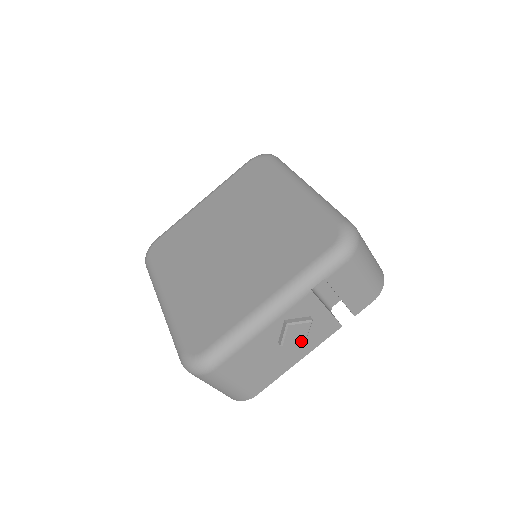
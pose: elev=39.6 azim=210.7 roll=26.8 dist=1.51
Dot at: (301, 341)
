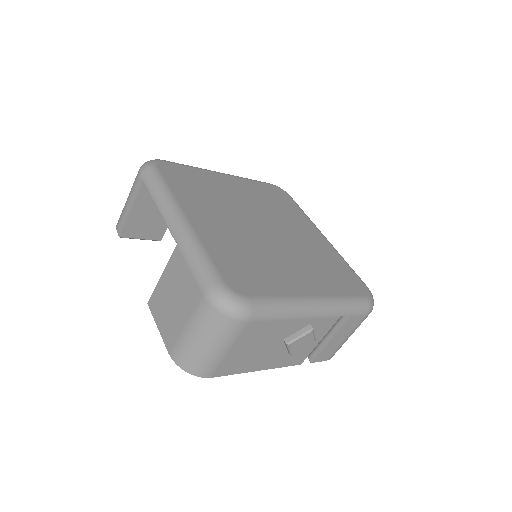
Dot at: (293, 352)
